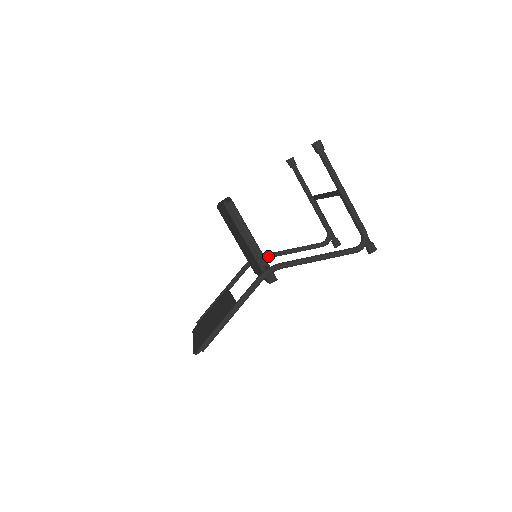
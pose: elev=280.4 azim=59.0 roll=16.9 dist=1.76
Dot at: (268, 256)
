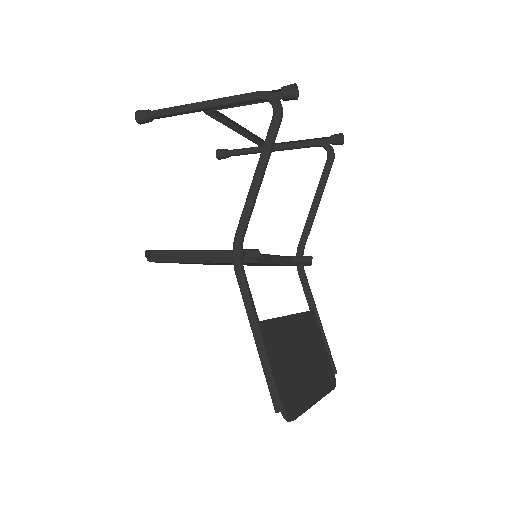
Dot at: (303, 238)
